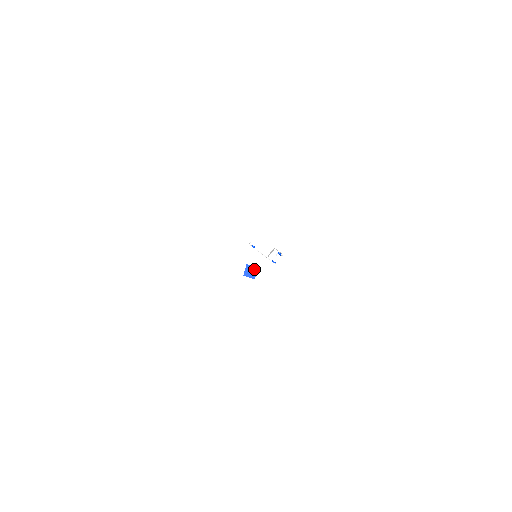
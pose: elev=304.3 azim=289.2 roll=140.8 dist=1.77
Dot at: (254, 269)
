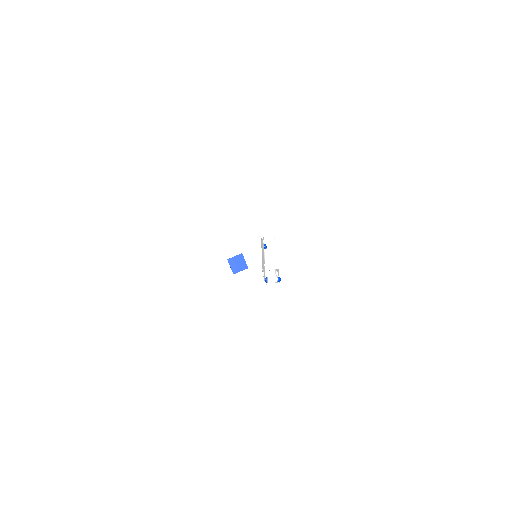
Dot at: (244, 265)
